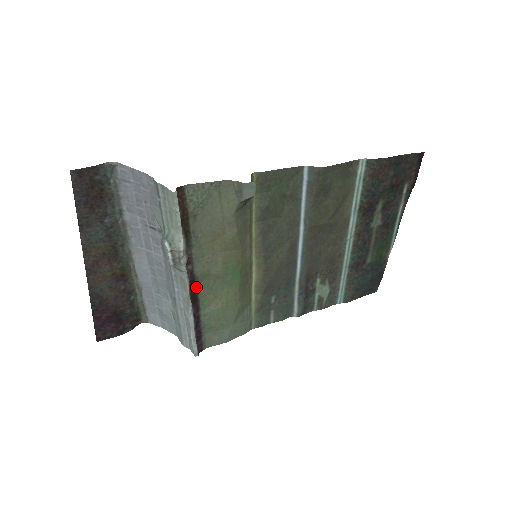
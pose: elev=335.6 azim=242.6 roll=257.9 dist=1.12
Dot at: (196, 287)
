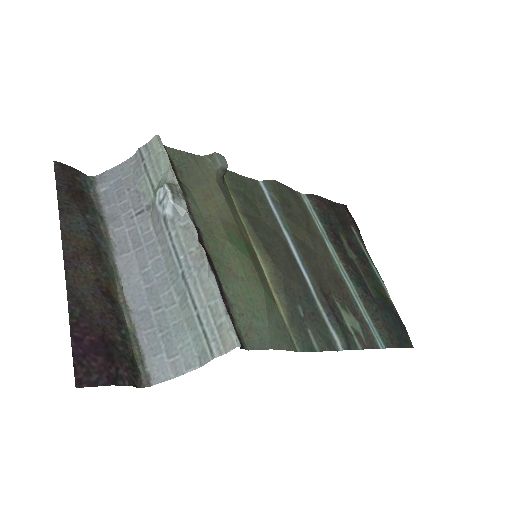
Dot at: (204, 247)
